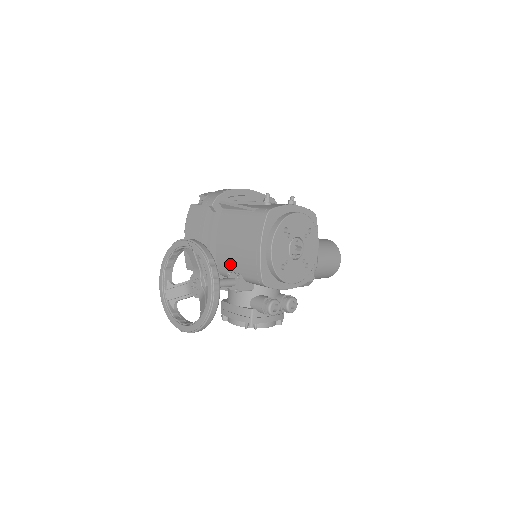
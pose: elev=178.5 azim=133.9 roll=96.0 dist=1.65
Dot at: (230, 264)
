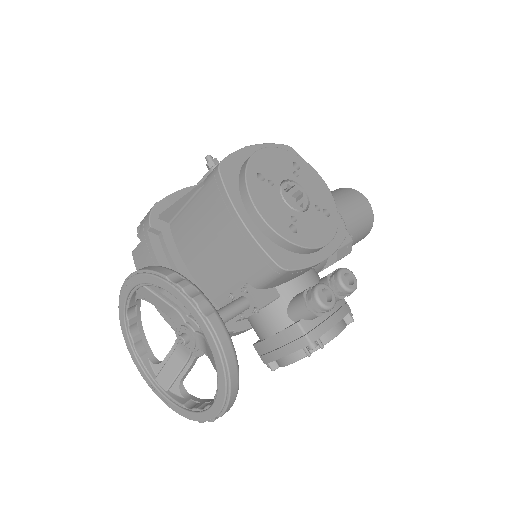
Dot at: (224, 283)
